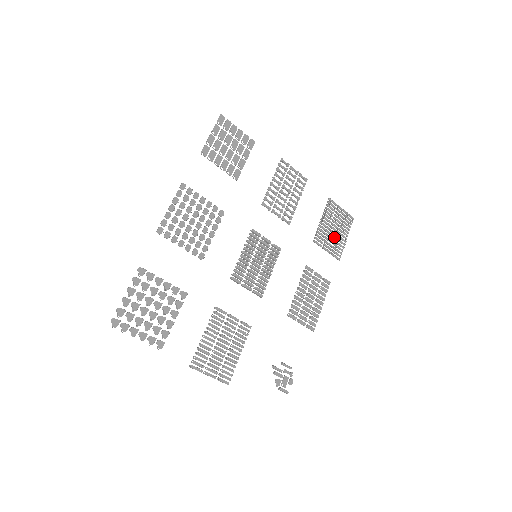
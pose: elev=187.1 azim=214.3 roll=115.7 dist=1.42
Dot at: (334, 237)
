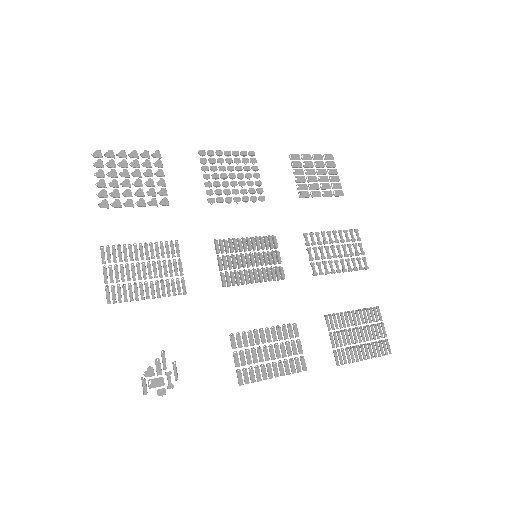
Dot at: (352, 340)
